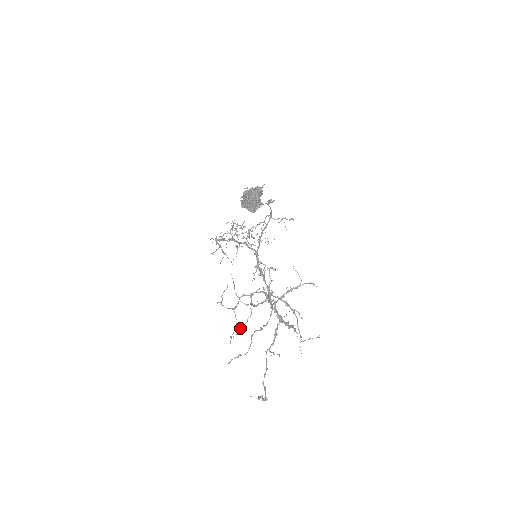
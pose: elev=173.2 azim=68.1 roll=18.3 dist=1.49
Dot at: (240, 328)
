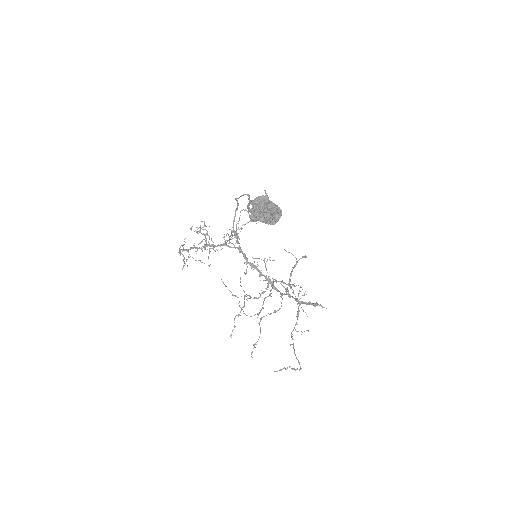
Dot at: (234, 320)
